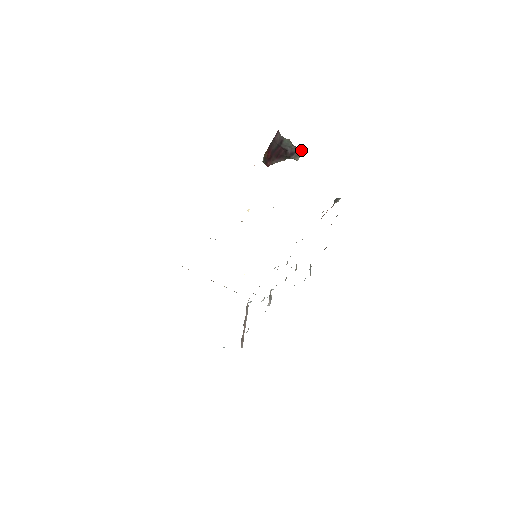
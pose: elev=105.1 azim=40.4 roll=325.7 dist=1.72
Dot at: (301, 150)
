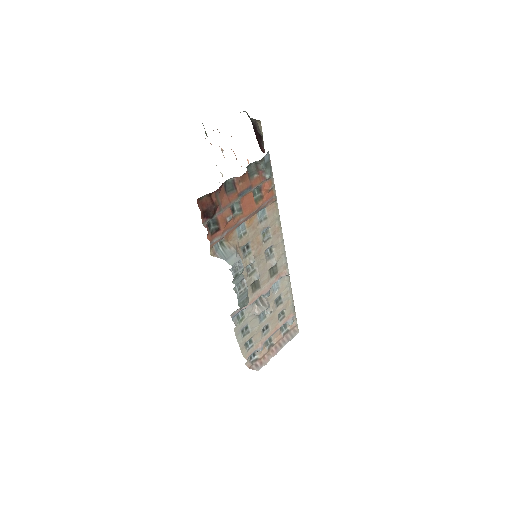
Dot at: (257, 120)
